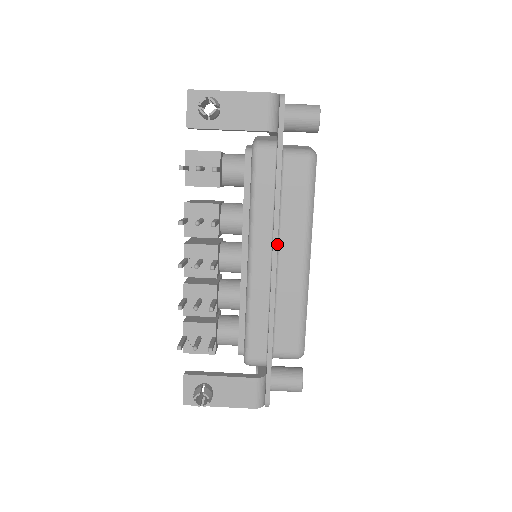
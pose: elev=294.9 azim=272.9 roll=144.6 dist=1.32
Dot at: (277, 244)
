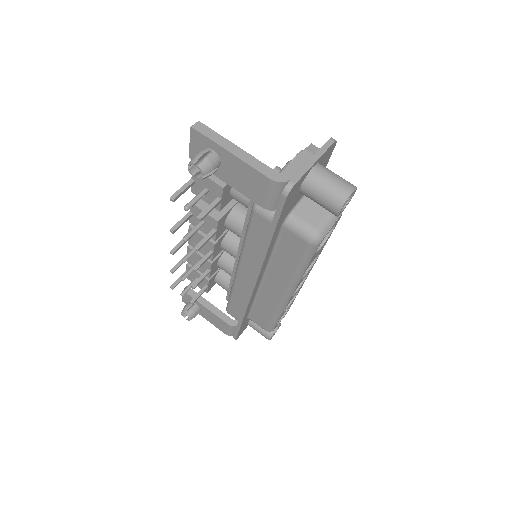
Dot at: (256, 280)
